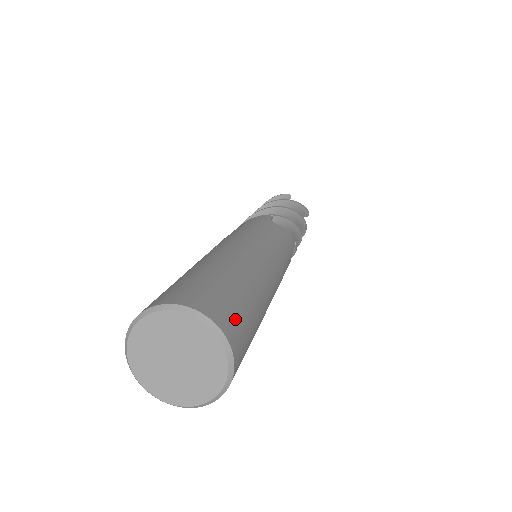
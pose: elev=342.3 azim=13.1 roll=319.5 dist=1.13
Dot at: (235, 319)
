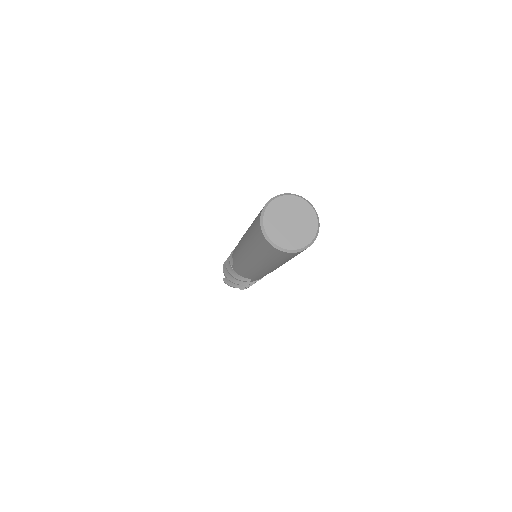
Dot at: occluded
